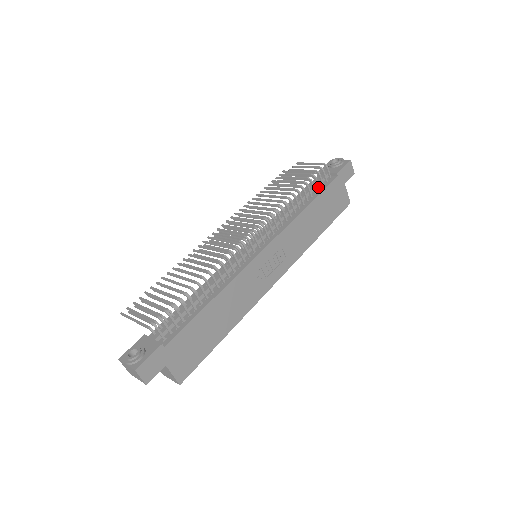
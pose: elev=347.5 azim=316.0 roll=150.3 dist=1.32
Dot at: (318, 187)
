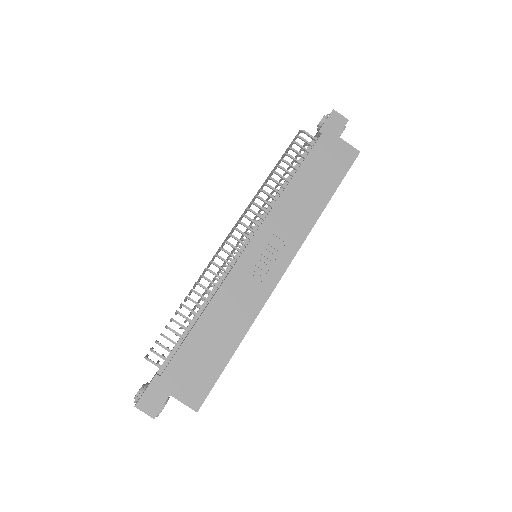
Dot at: (301, 156)
